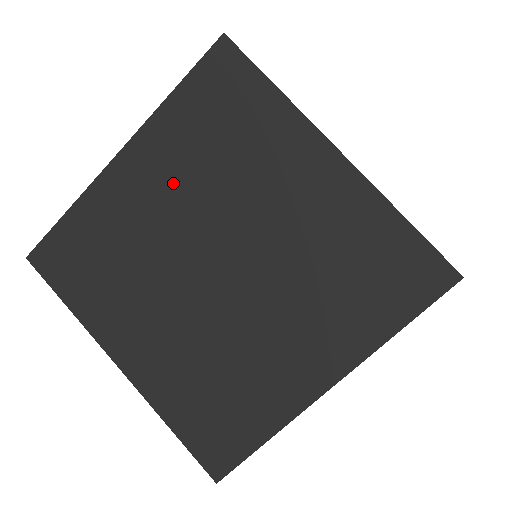
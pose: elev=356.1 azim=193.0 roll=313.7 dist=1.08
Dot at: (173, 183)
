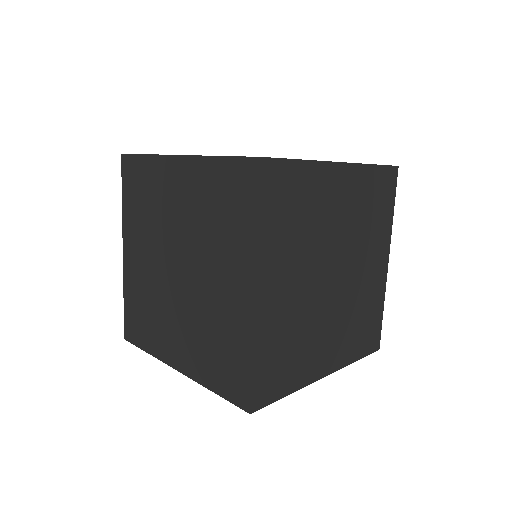
Dot at: (292, 268)
